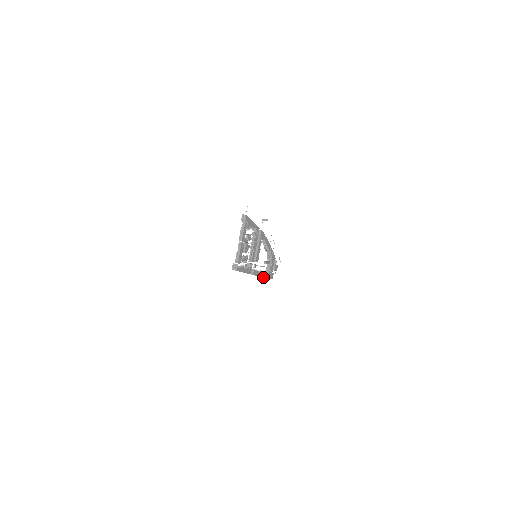
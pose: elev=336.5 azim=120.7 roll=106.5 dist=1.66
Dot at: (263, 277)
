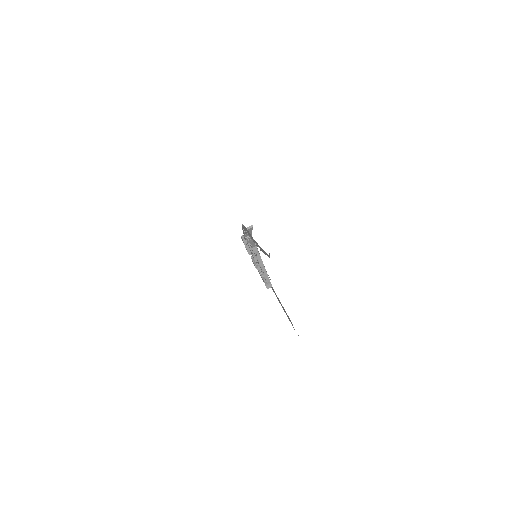
Dot at: occluded
